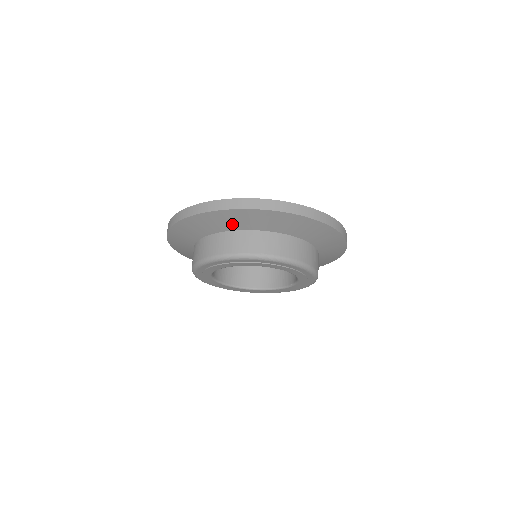
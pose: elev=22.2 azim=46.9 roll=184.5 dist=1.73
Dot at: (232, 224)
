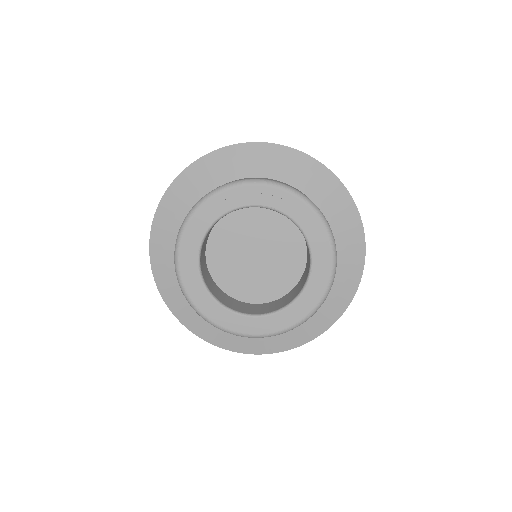
Dot at: (178, 216)
